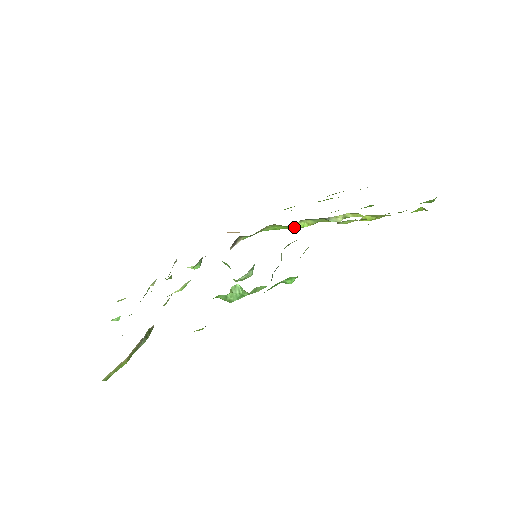
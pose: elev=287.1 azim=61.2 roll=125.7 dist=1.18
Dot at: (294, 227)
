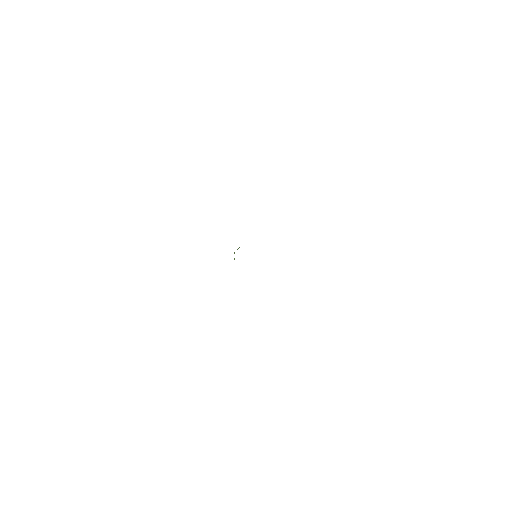
Dot at: occluded
